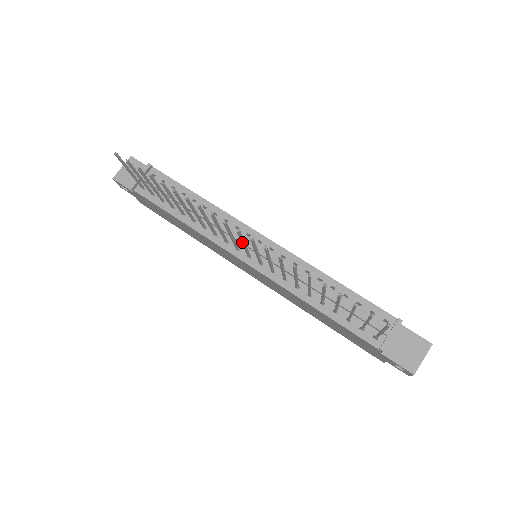
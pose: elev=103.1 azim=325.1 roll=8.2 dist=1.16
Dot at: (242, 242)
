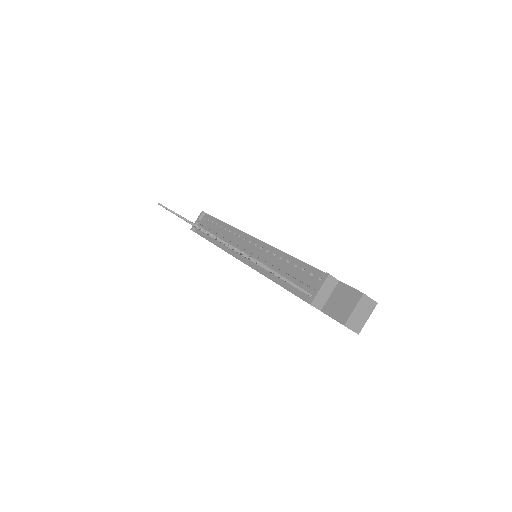
Dot at: occluded
